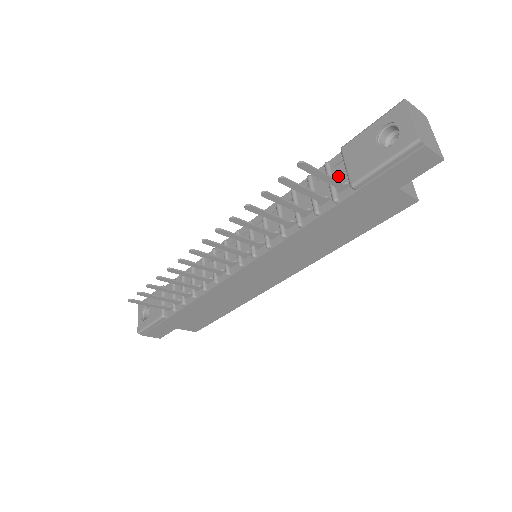
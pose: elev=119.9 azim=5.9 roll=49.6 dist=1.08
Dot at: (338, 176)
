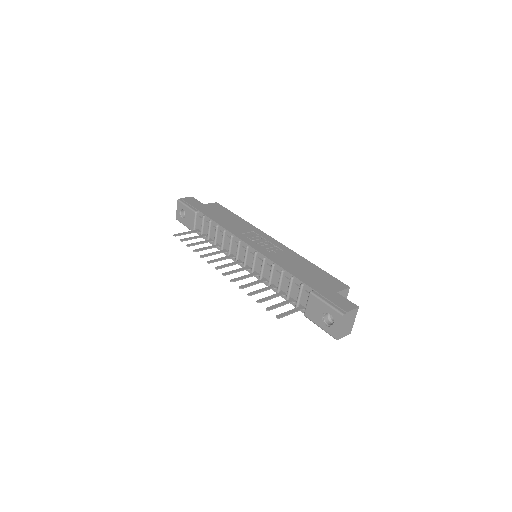
Dot at: (304, 297)
